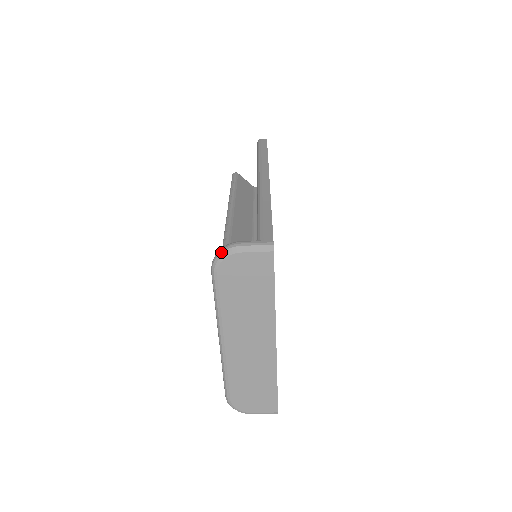
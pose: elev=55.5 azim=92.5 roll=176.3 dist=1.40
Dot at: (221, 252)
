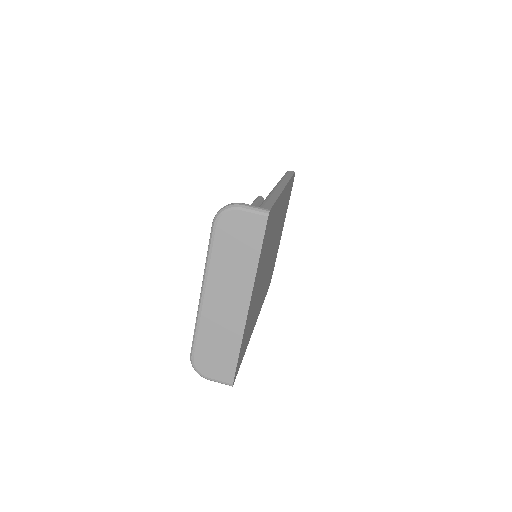
Dot at: (225, 206)
